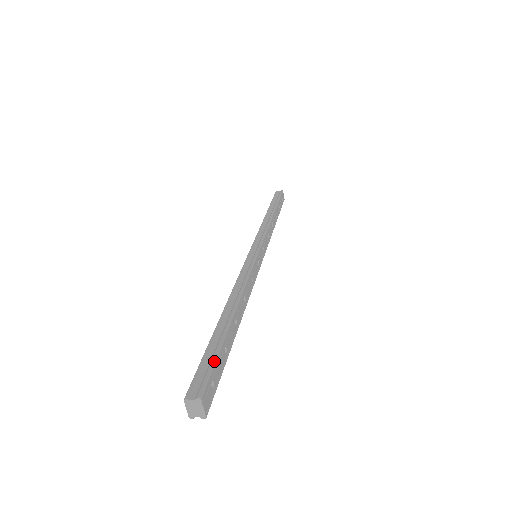
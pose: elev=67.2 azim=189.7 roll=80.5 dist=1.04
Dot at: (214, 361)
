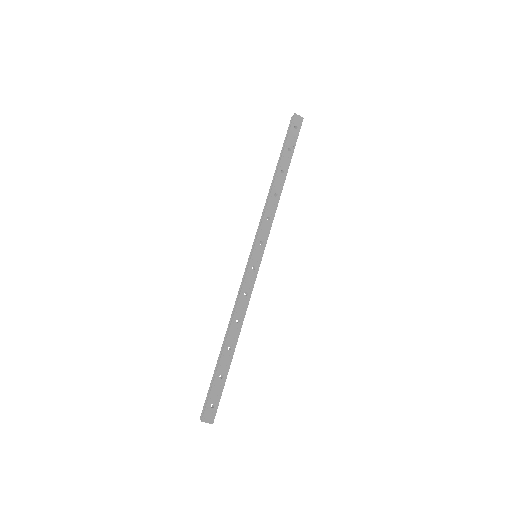
Dot at: (210, 393)
